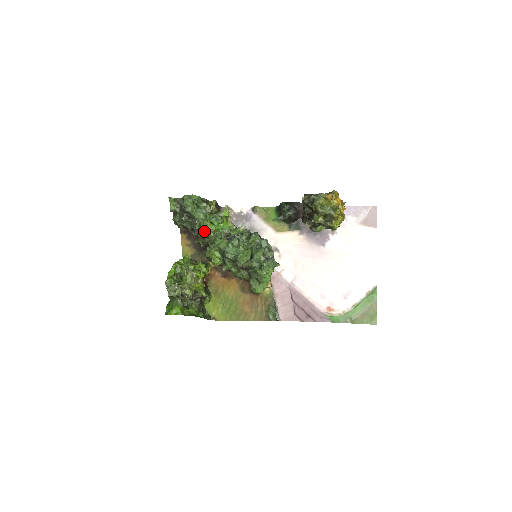
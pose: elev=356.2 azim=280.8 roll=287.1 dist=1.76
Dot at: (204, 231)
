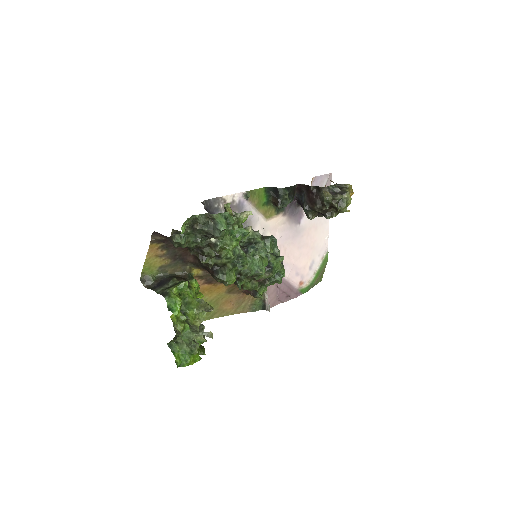
Dot at: (224, 251)
